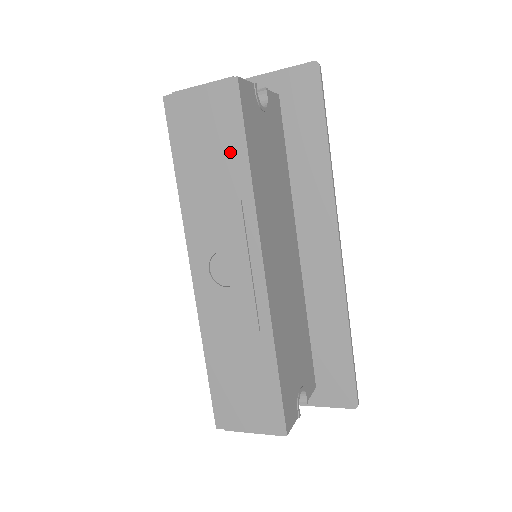
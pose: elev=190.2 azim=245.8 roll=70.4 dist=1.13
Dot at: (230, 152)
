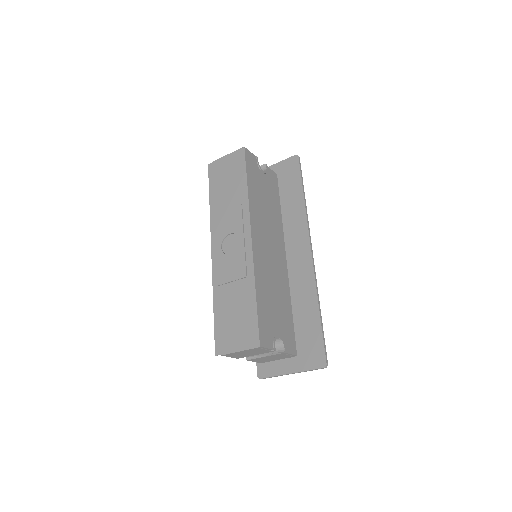
Dot at: (238, 182)
